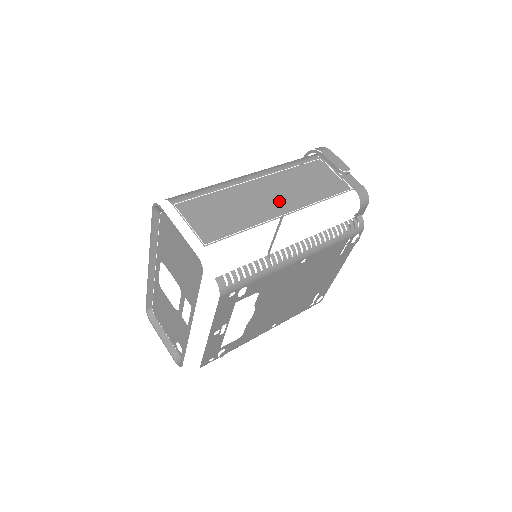
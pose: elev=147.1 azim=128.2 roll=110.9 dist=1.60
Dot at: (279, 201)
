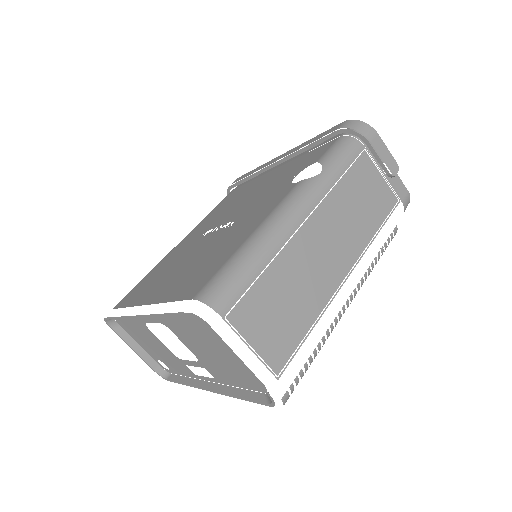
Dot at: (337, 255)
